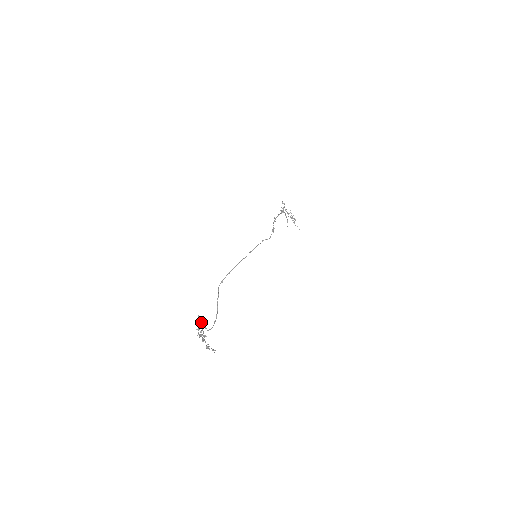
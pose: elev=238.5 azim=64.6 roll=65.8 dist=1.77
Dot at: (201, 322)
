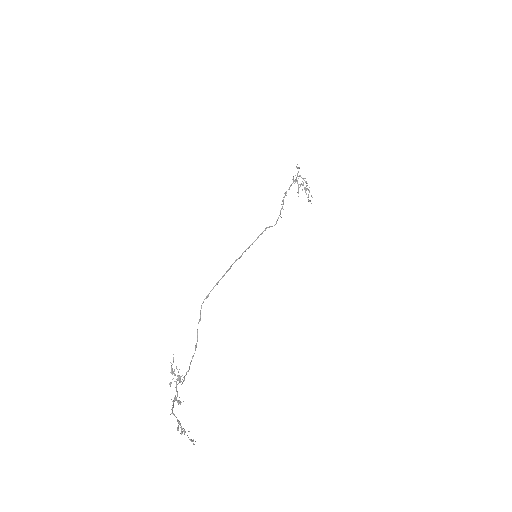
Dot at: (175, 374)
